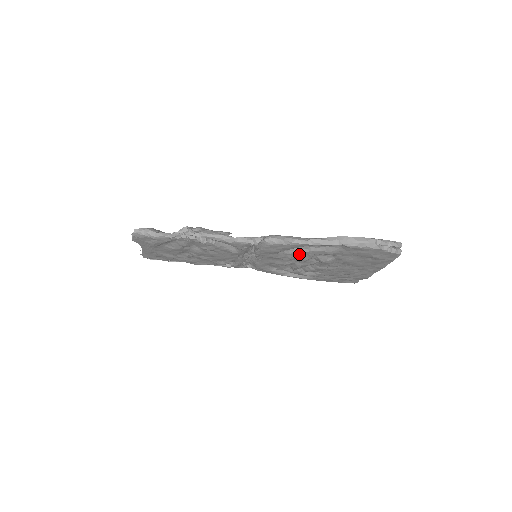
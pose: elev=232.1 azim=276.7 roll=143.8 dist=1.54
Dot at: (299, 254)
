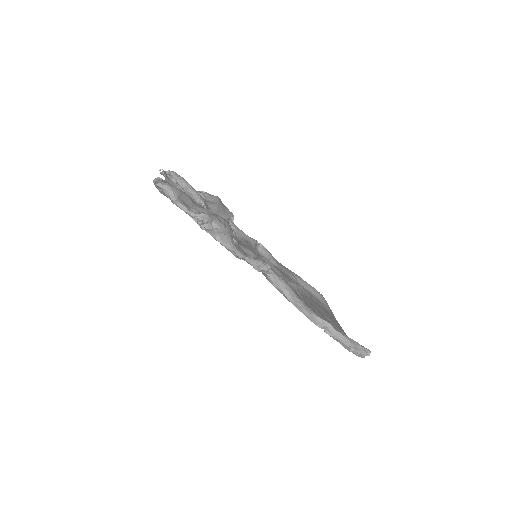
Dot at: occluded
